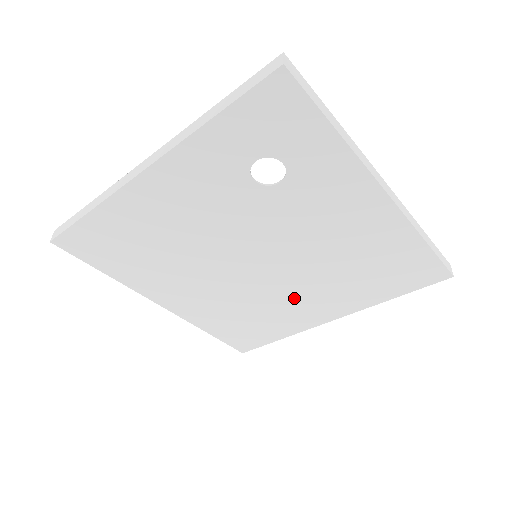
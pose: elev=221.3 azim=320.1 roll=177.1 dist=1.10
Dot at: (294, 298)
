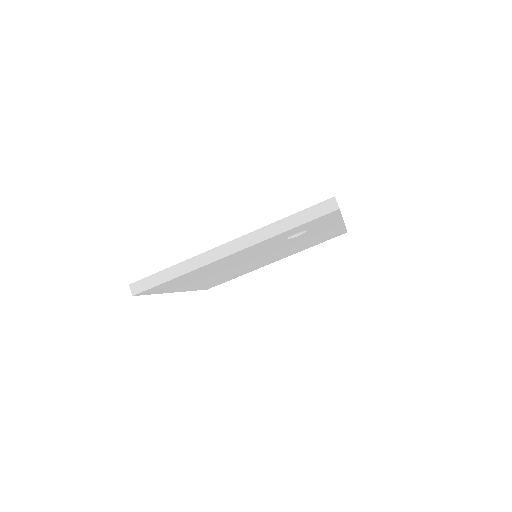
Dot at: occluded
